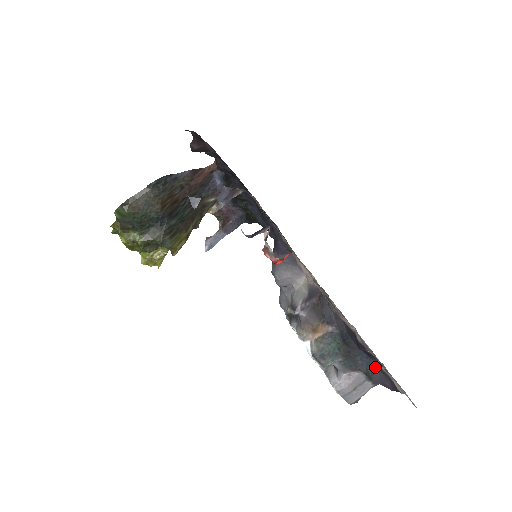
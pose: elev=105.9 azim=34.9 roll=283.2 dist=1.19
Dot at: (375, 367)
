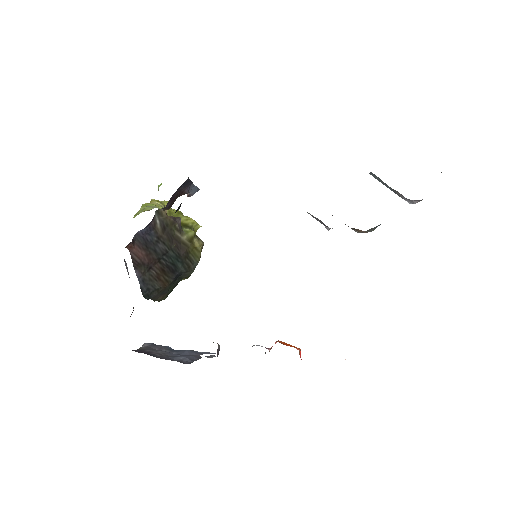
Dot at: occluded
